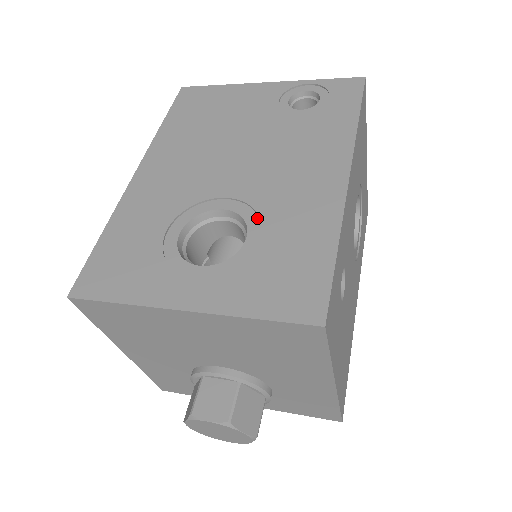
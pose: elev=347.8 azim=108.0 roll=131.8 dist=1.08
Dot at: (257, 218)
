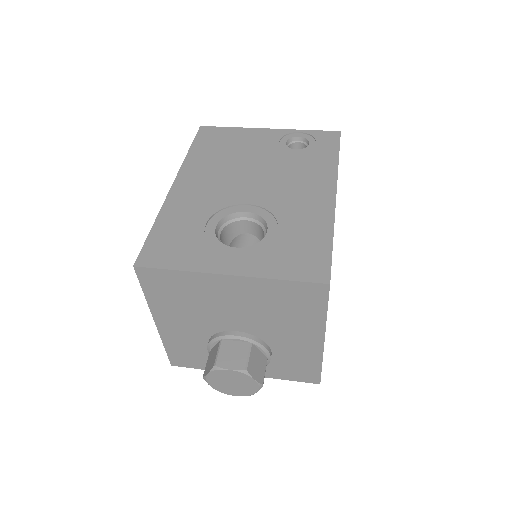
Dot at: (273, 218)
